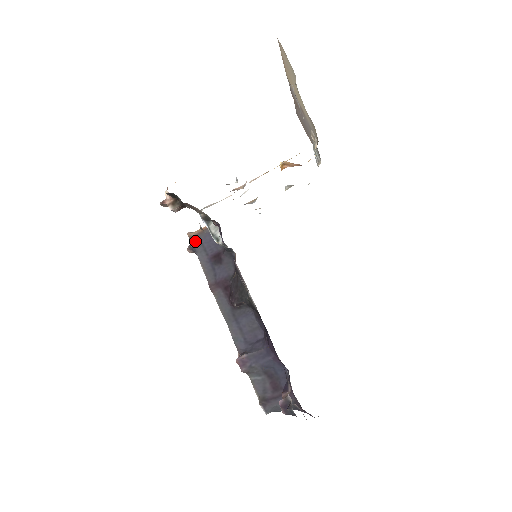
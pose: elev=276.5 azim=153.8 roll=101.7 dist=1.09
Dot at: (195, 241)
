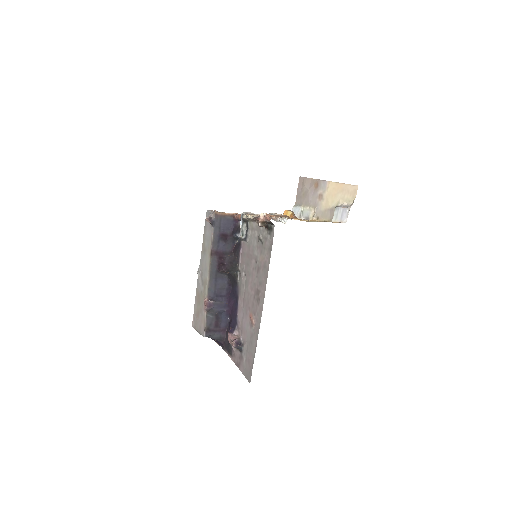
Dot at: (217, 218)
